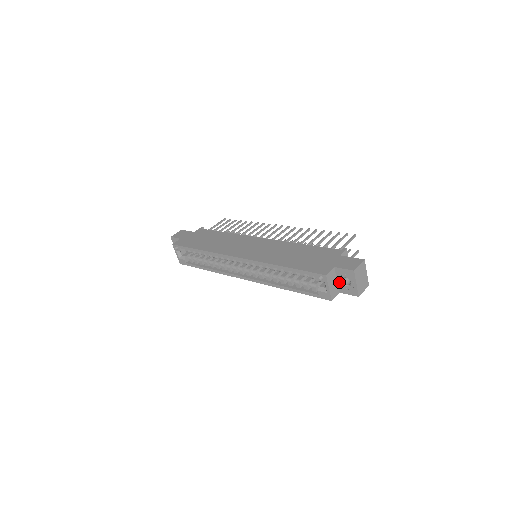
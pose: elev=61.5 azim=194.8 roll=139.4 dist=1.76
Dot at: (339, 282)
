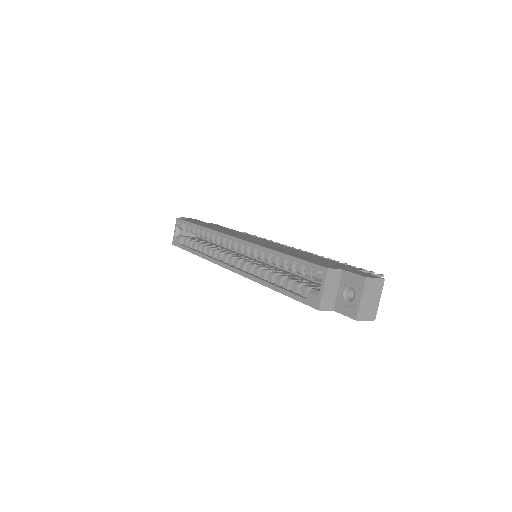
Dot at: (339, 294)
